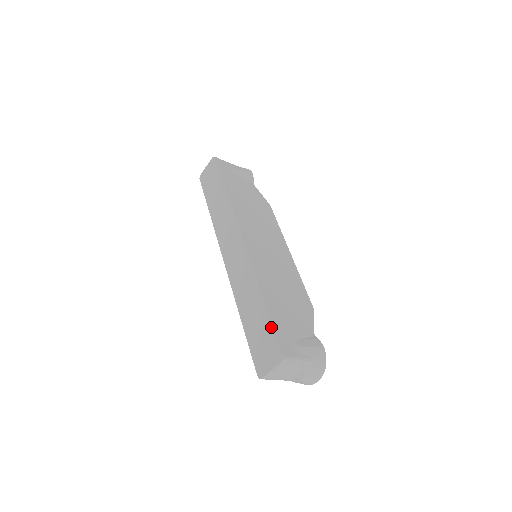
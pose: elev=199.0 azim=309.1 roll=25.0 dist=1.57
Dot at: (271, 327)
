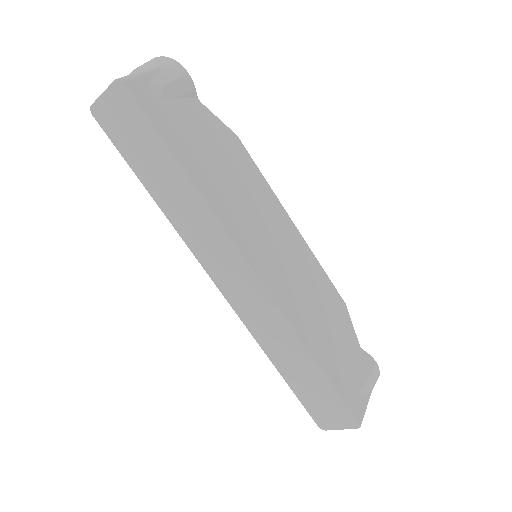
Dot at: (337, 395)
